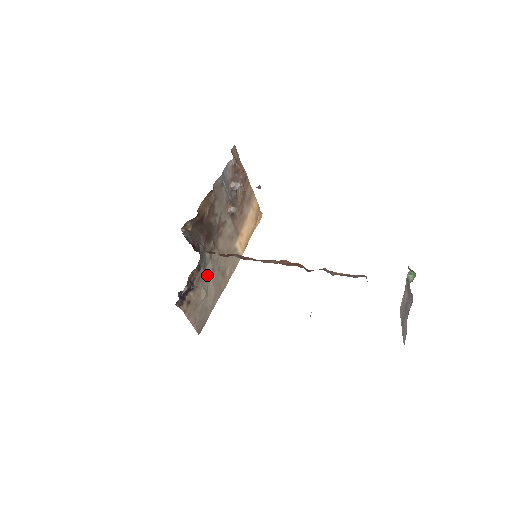
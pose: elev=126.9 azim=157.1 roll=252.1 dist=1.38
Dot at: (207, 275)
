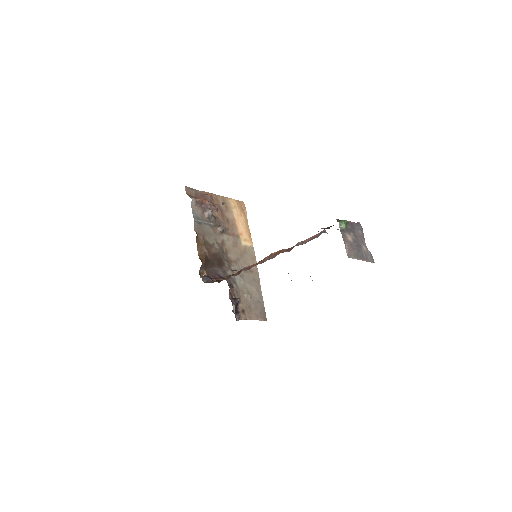
Dot at: (240, 283)
